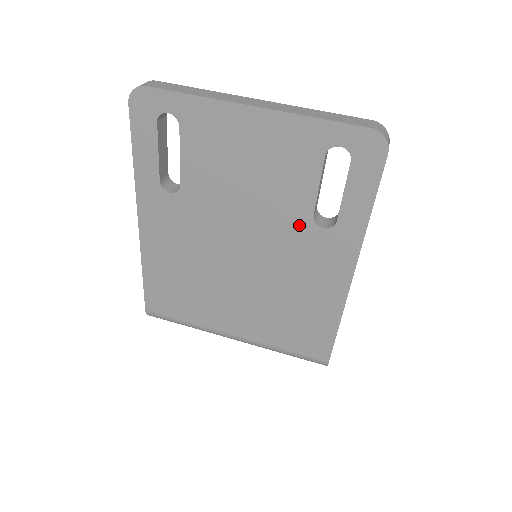
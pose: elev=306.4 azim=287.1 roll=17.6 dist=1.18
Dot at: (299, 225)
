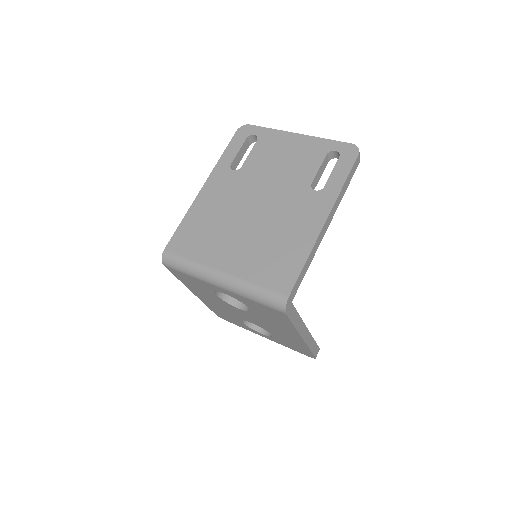
Dot at: (301, 189)
